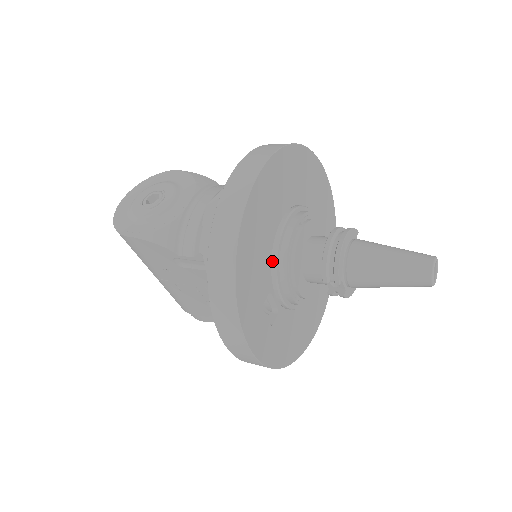
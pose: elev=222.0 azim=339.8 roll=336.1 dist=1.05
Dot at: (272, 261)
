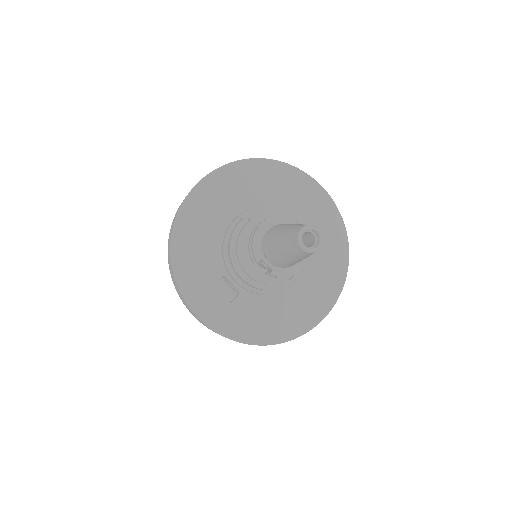
Dot at: (222, 250)
